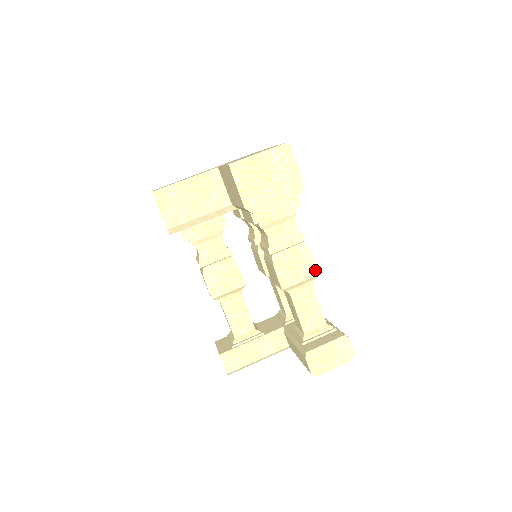
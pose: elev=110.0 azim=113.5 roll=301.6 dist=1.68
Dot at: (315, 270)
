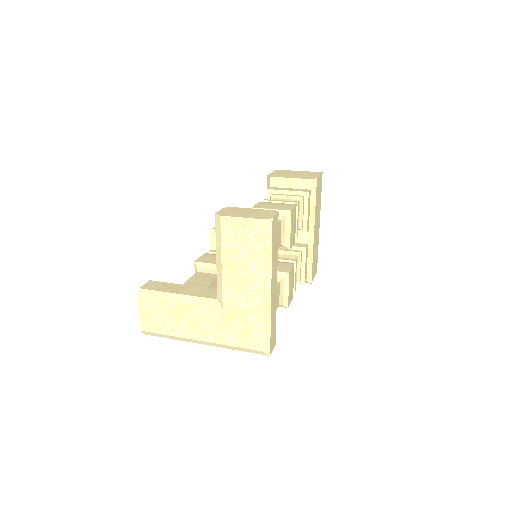
Dot at: (290, 209)
